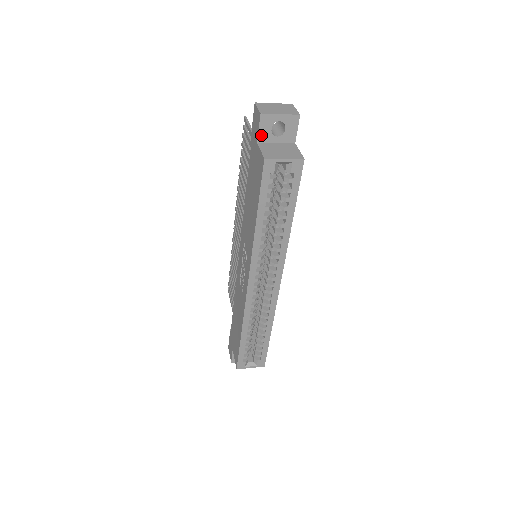
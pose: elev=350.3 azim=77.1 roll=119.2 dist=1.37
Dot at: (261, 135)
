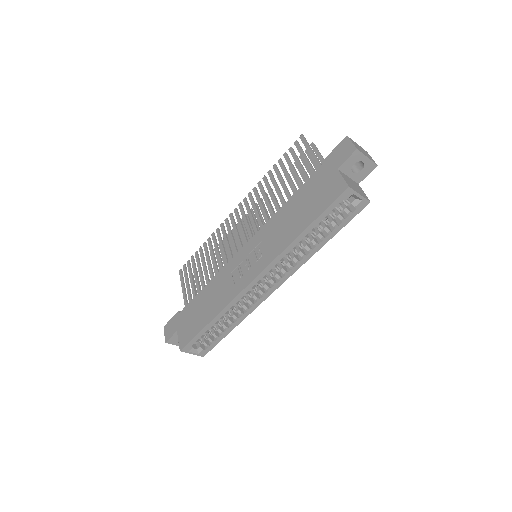
Dot at: (344, 165)
